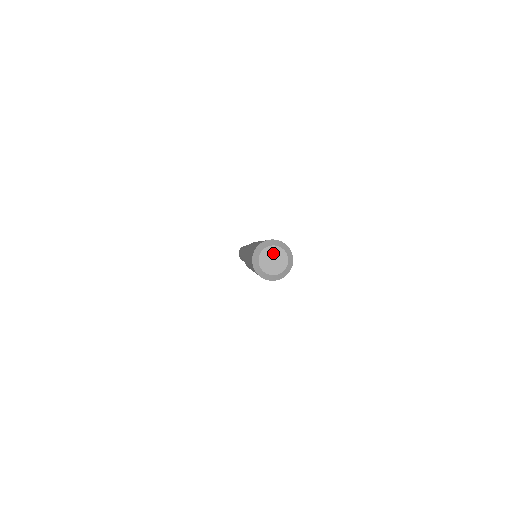
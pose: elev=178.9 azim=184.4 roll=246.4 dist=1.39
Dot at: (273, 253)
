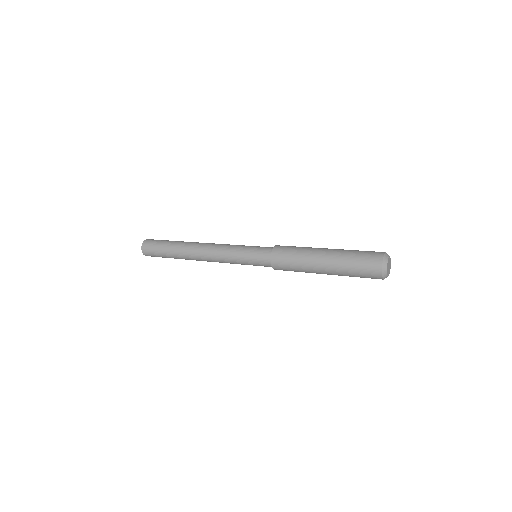
Dot at: (389, 263)
